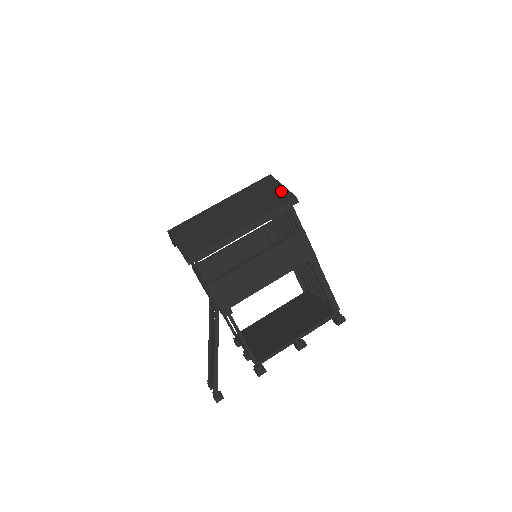
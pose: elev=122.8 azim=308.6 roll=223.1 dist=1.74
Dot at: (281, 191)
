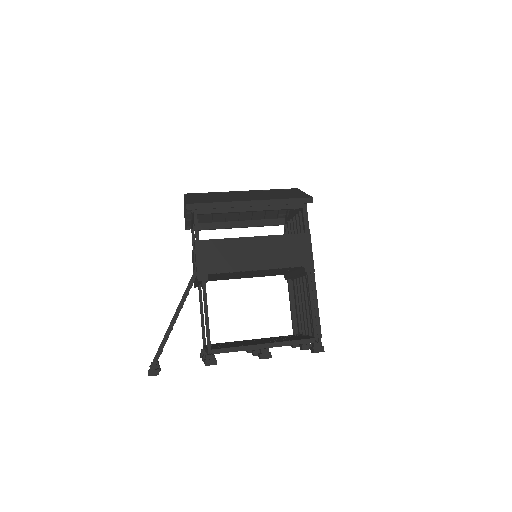
Dot at: (301, 194)
